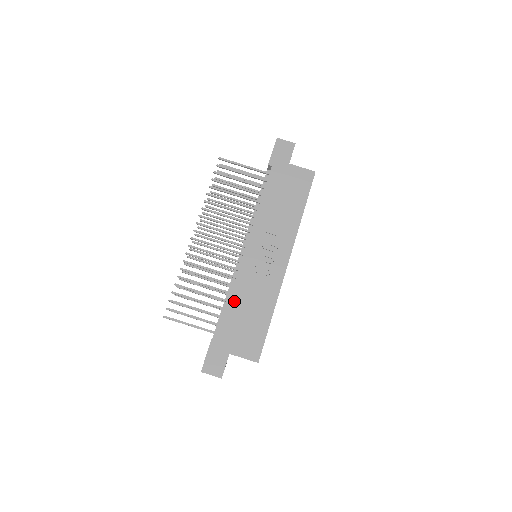
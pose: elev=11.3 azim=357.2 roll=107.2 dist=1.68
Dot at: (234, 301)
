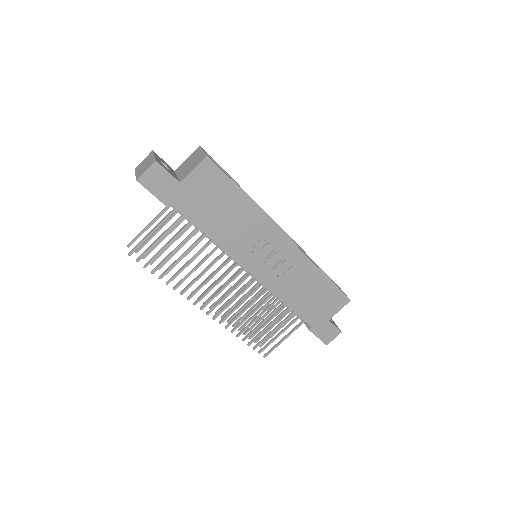
Dot at: (291, 301)
